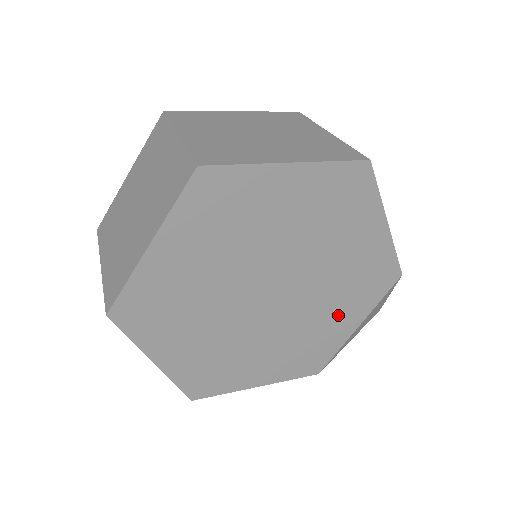
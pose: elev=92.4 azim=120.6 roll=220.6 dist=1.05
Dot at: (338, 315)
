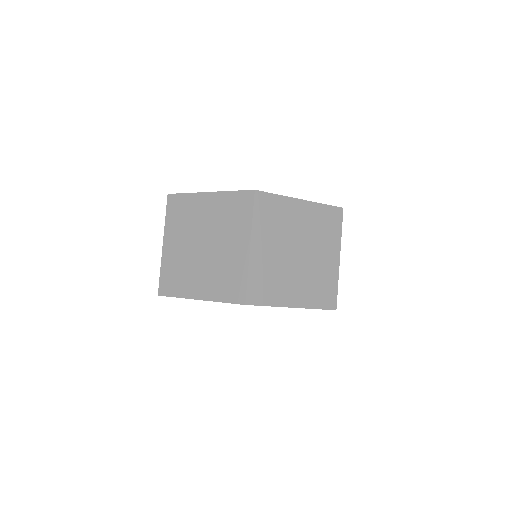
Dot at: occluded
